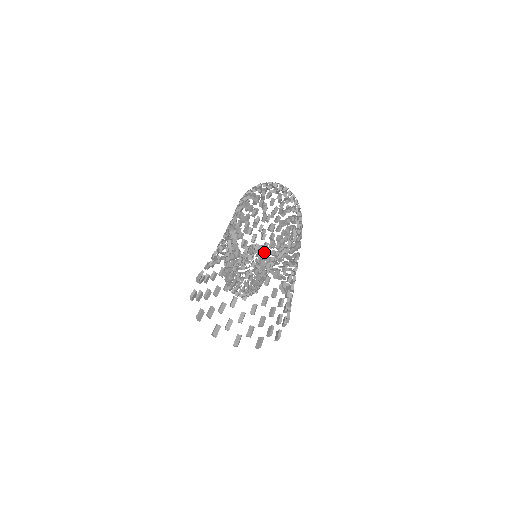
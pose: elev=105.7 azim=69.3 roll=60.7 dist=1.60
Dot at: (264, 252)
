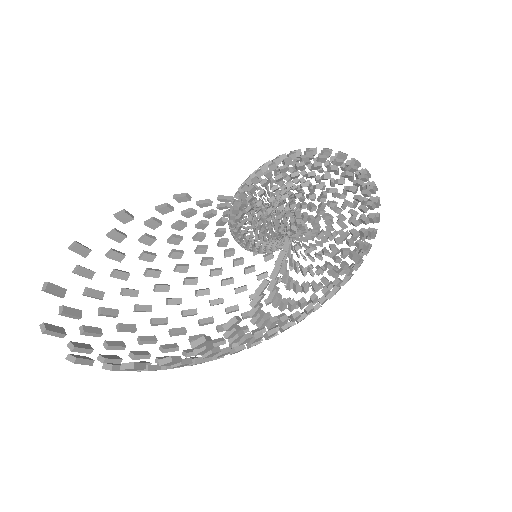
Dot at: occluded
